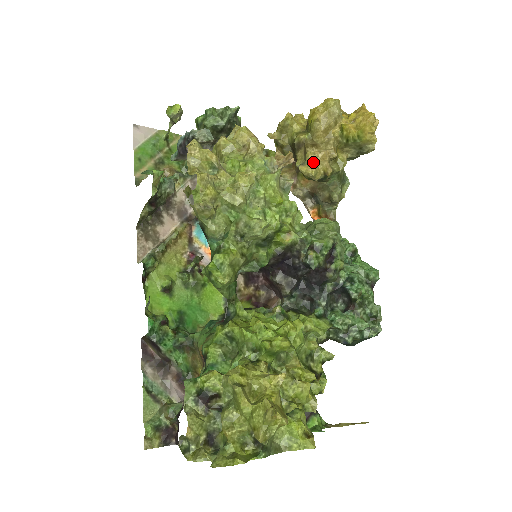
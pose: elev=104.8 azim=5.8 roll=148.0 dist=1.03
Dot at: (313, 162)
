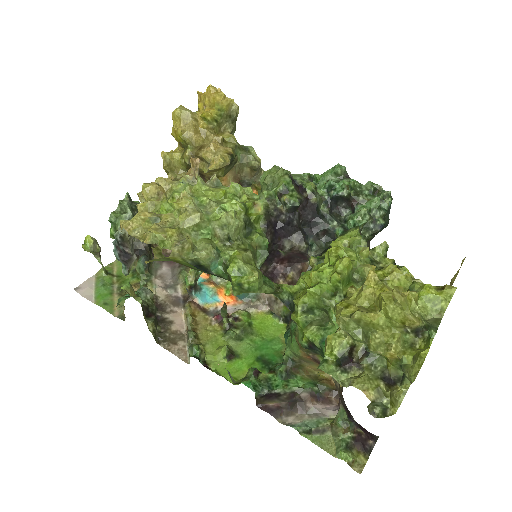
Dot at: (213, 156)
